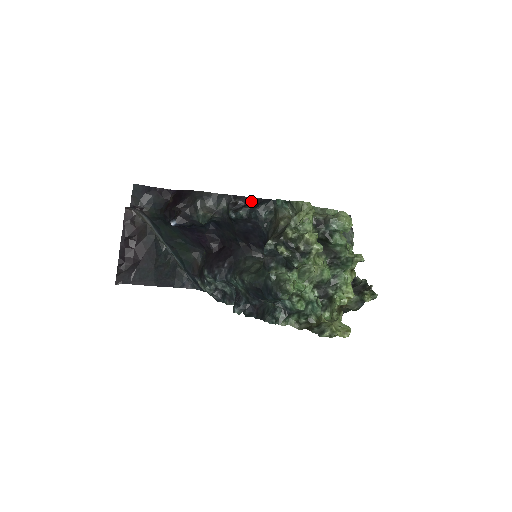
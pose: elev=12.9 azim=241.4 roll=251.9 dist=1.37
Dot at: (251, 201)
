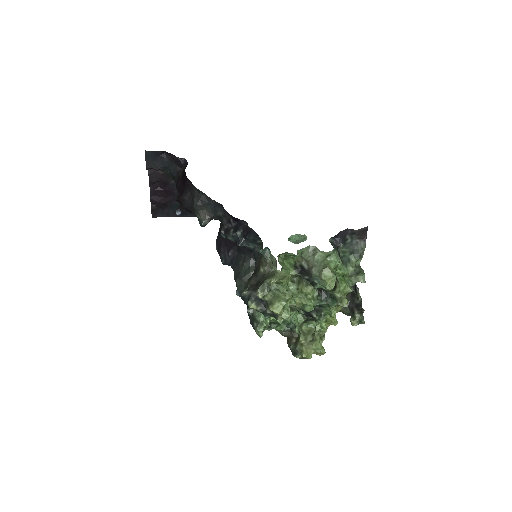
Dot at: (243, 223)
